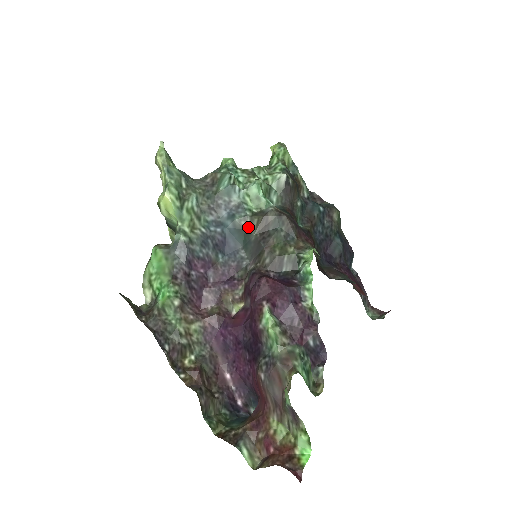
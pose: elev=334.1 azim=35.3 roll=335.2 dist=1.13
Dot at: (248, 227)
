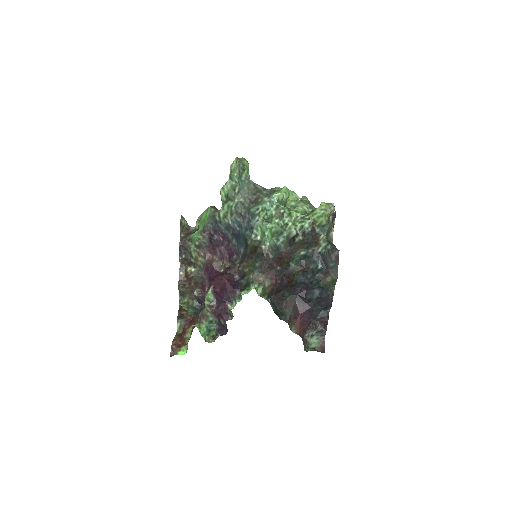
Dot at: (248, 243)
